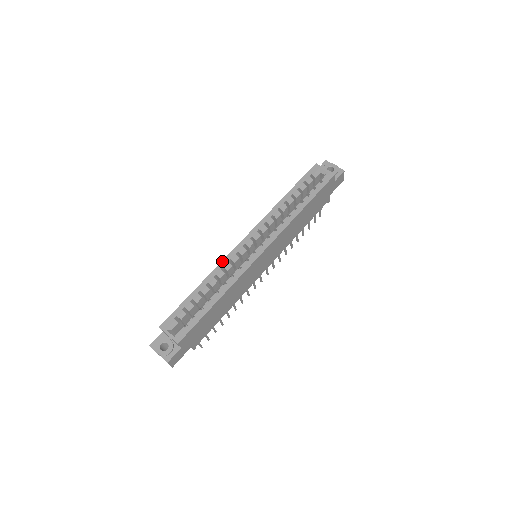
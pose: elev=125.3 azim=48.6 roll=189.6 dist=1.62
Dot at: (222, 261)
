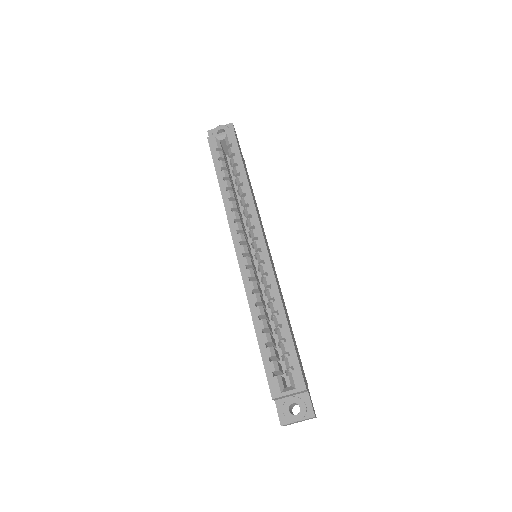
Dot at: (244, 287)
